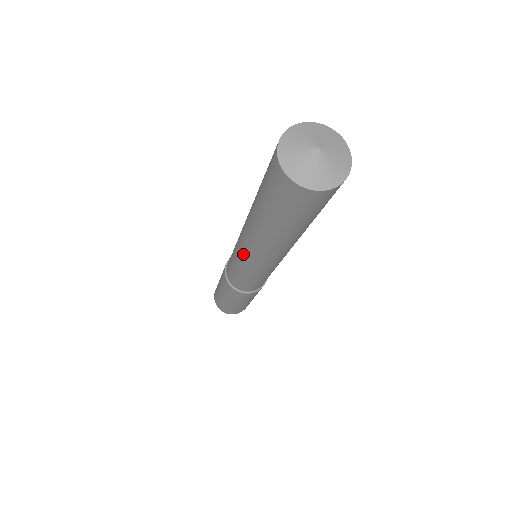
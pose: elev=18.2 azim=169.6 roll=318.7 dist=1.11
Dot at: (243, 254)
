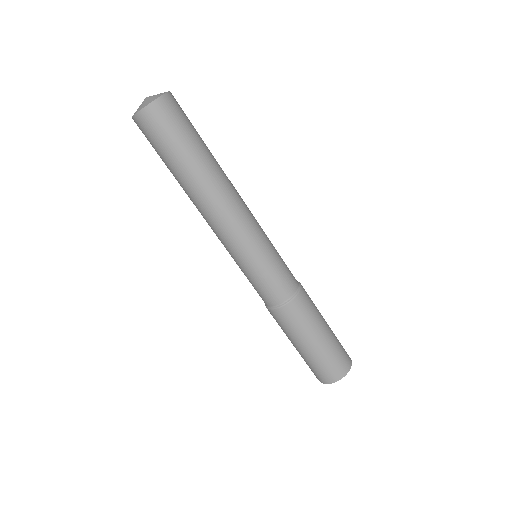
Dot at: (234, 235)
